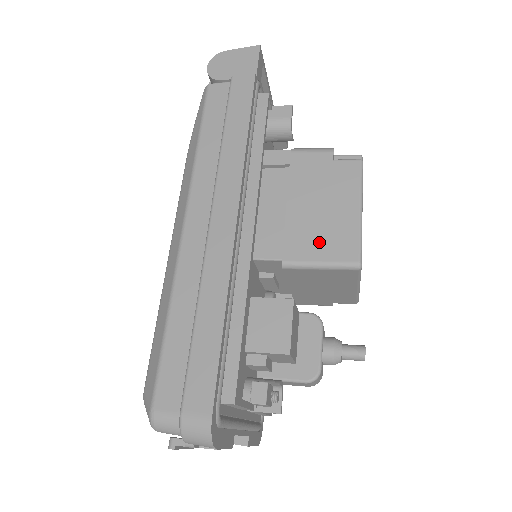
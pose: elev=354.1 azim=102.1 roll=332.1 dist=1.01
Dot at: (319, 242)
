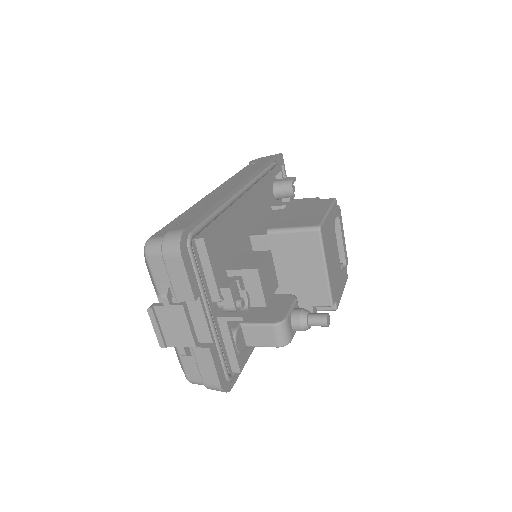
Dot at: (295, 222)
